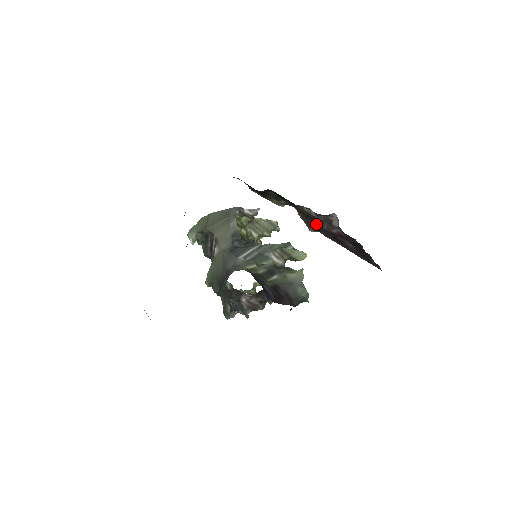
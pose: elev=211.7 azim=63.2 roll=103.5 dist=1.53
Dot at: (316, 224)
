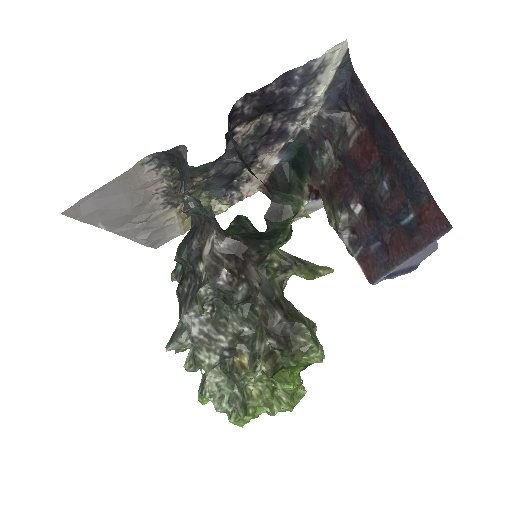
Dot at: (340, 188)
